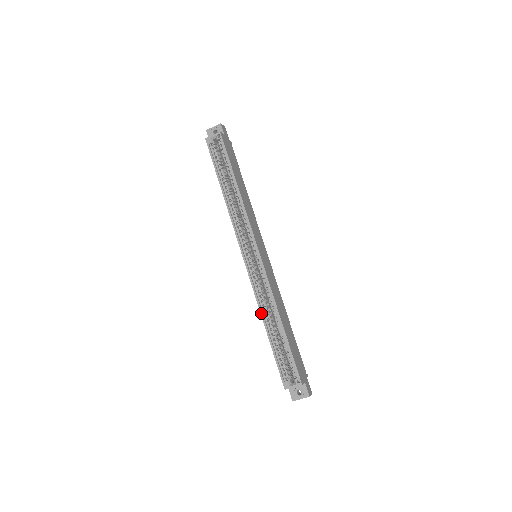
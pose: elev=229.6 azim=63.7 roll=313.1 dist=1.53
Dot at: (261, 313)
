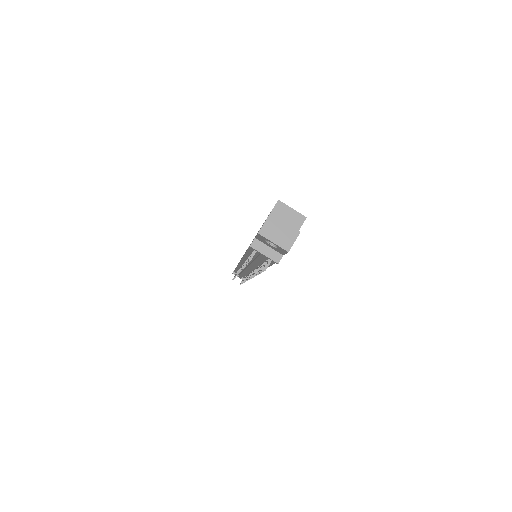
Dot at: occluded
